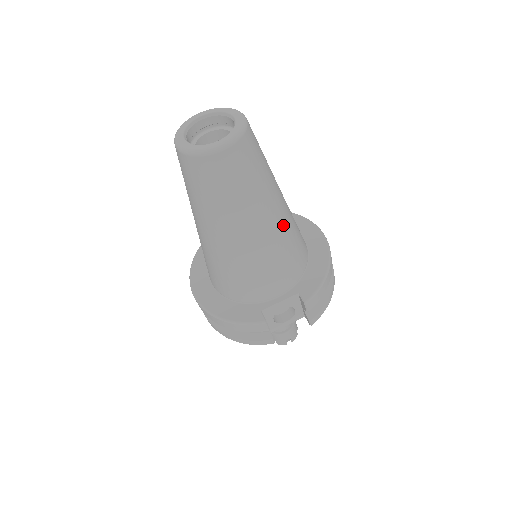
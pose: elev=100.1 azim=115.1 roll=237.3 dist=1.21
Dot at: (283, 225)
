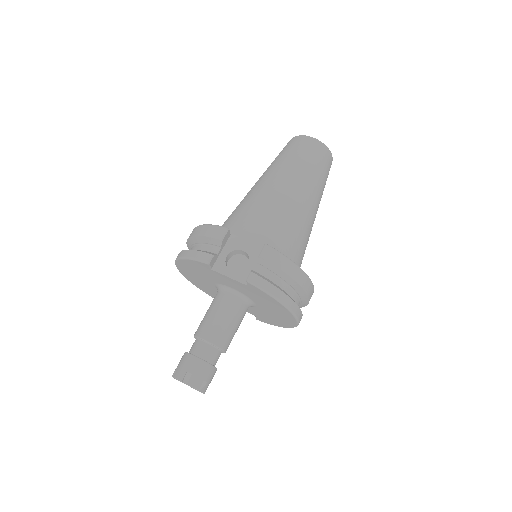
Dot at: (301, 210)
